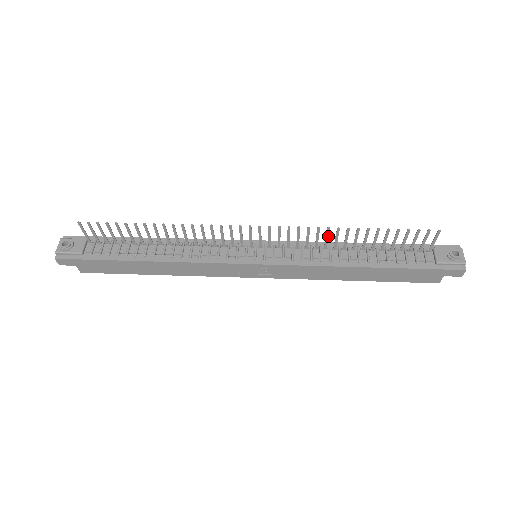
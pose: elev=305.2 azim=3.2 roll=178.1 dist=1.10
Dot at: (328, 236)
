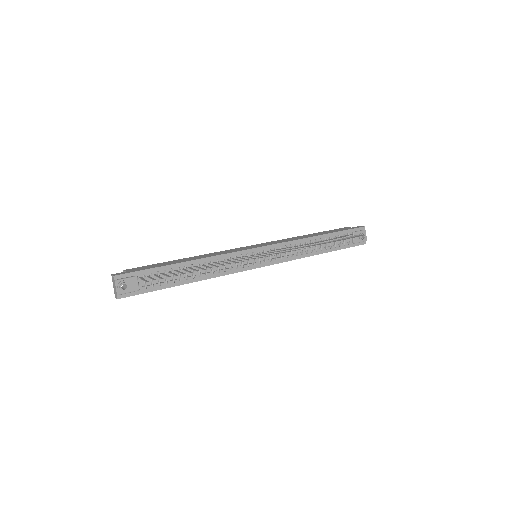
Dot at: occluded
